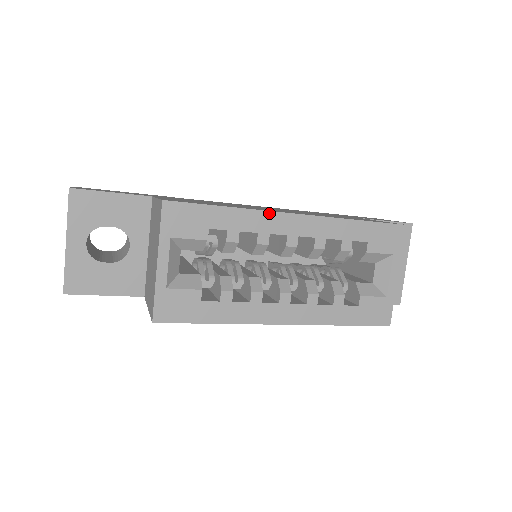
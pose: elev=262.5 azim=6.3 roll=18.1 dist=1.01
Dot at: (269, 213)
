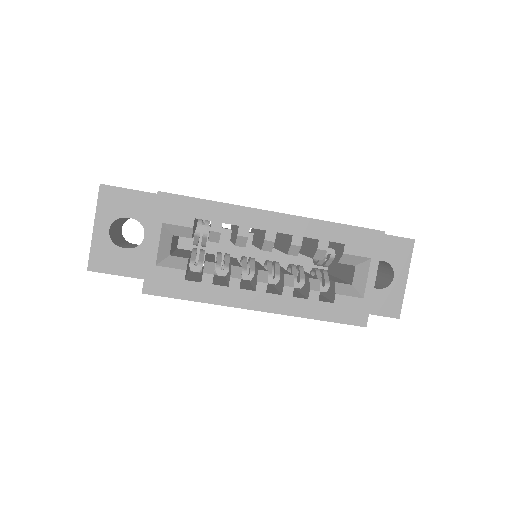
Dot at: (250, 209)
